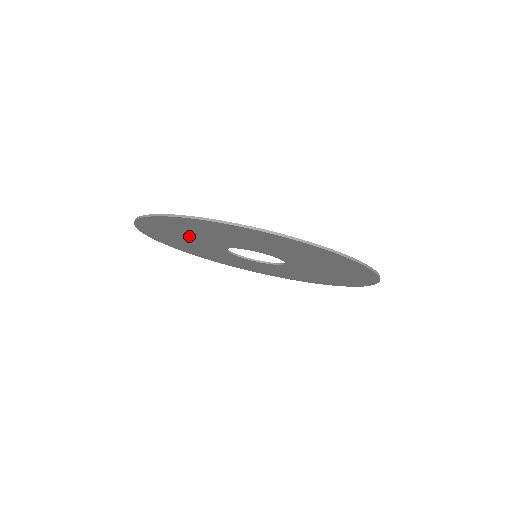
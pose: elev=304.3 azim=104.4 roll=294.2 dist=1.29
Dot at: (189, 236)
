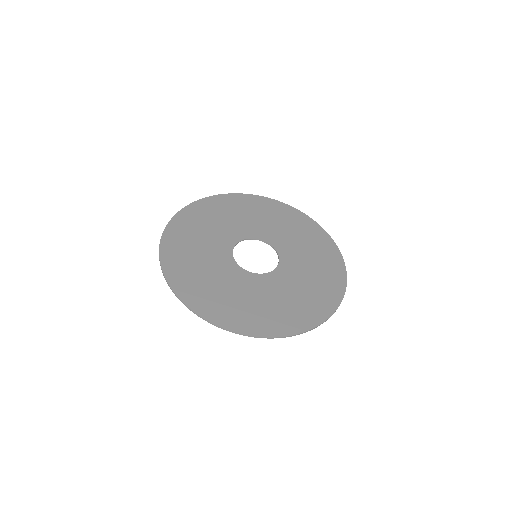
Dot at: (204, 267)
